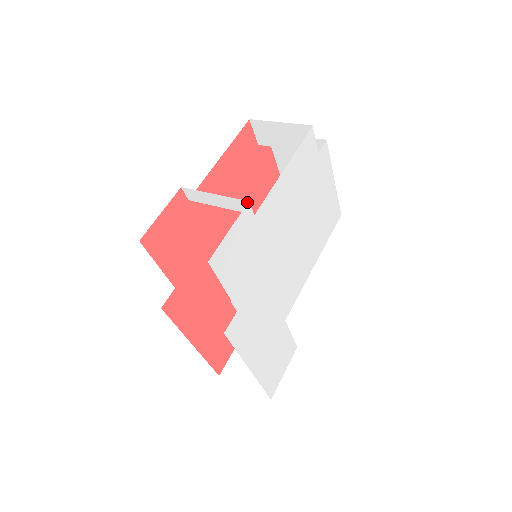
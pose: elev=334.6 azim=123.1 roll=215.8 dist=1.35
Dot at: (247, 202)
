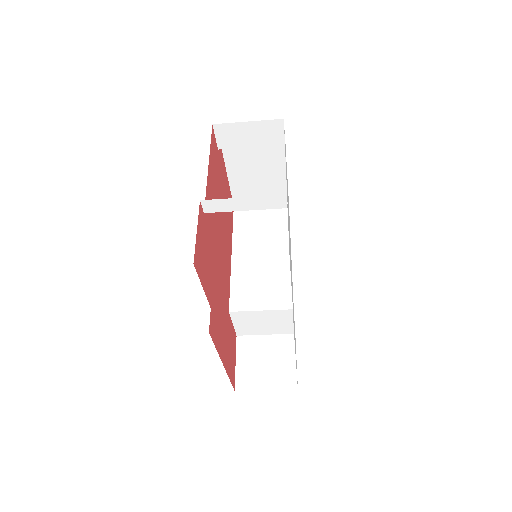
Dot at: (284, 196)
